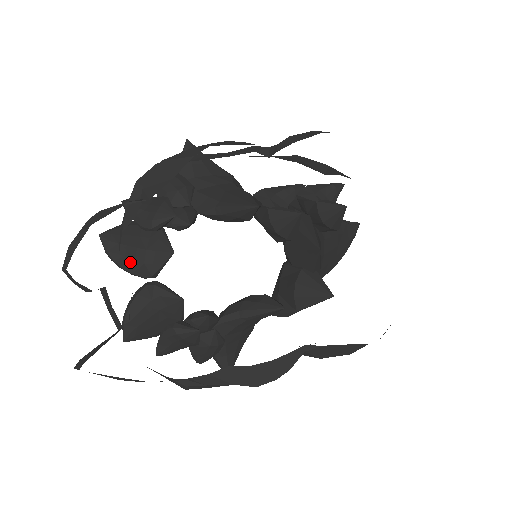
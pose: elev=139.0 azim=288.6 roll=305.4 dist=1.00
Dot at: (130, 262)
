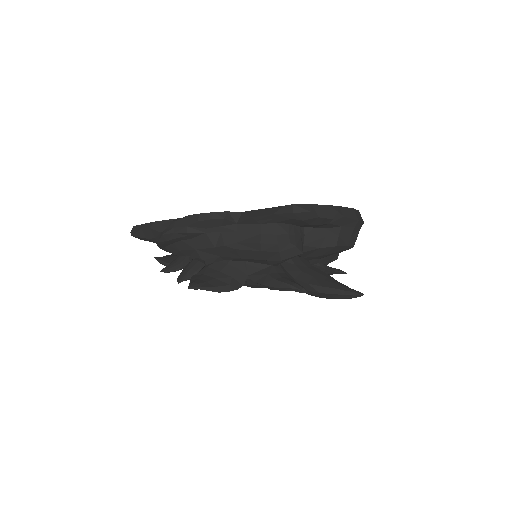
Dot at: occluded
